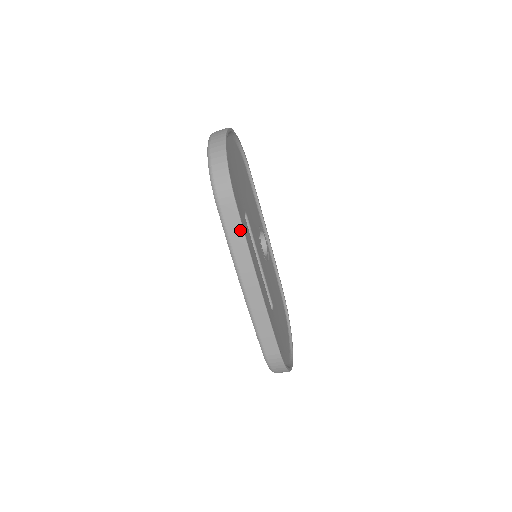
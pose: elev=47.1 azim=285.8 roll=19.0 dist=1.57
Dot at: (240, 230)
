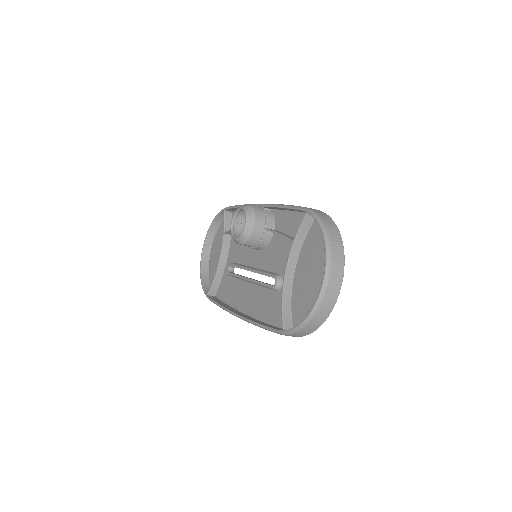
Dot at: occluded
